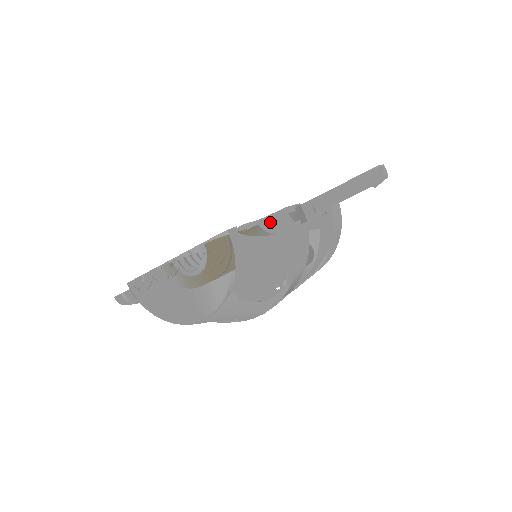
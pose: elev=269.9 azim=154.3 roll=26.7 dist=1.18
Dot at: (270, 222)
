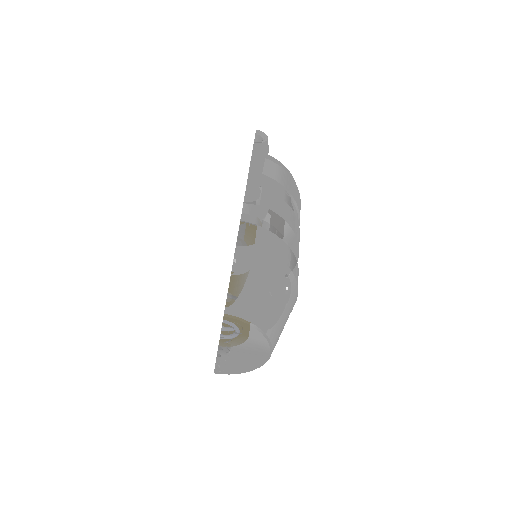
Dot at: (239, 263)
